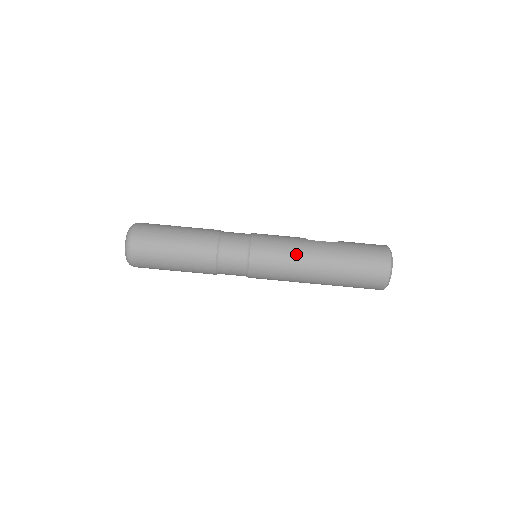
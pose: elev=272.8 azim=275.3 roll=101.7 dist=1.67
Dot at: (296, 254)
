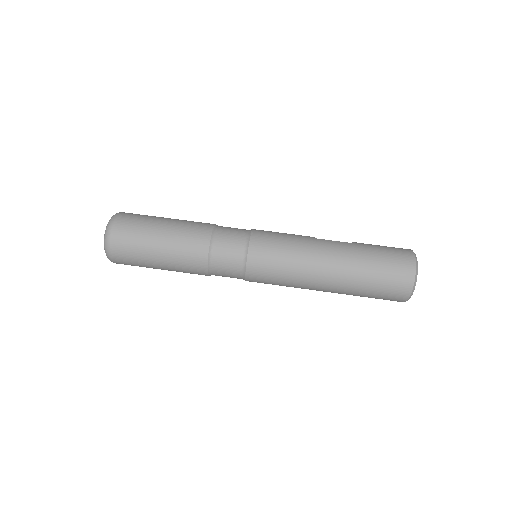
Dot at: (302, 253)
